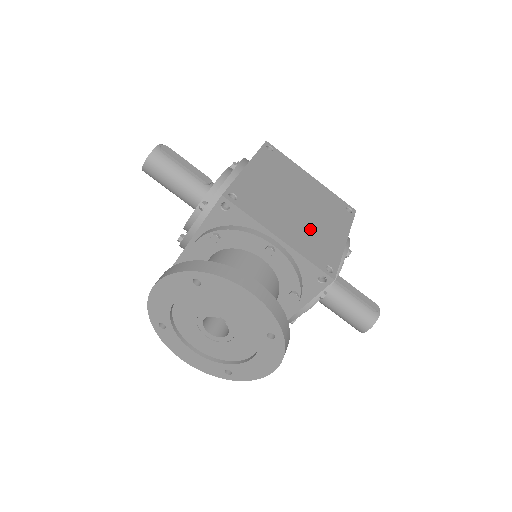
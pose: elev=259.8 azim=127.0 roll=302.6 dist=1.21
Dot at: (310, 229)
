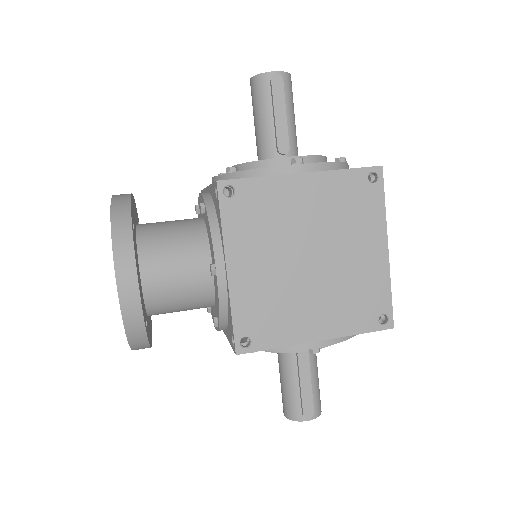
Dot at: (285, 293)
